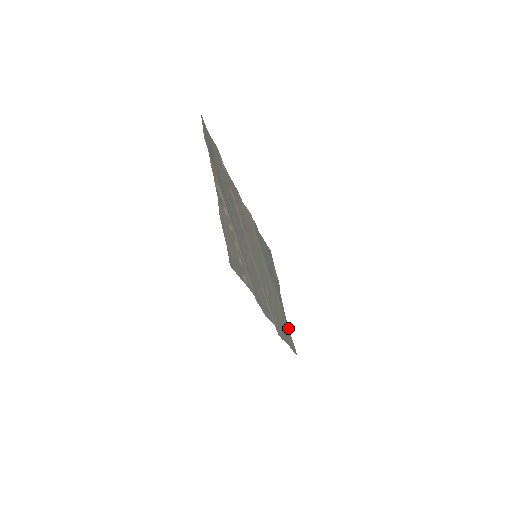
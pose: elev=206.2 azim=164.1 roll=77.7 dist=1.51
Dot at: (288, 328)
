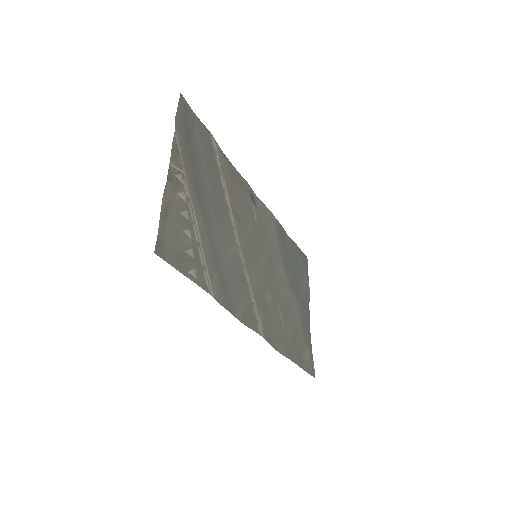
Dot at: (308, 345)
